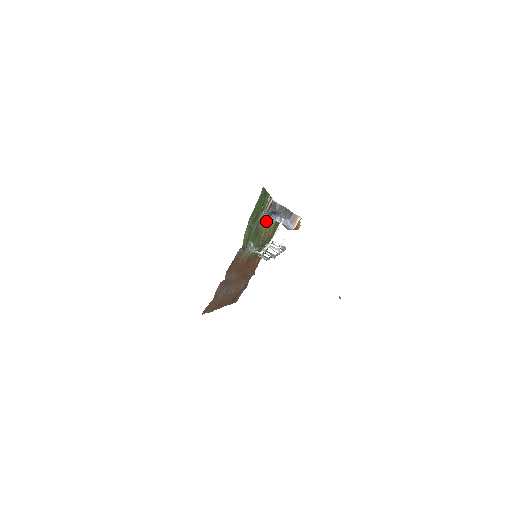
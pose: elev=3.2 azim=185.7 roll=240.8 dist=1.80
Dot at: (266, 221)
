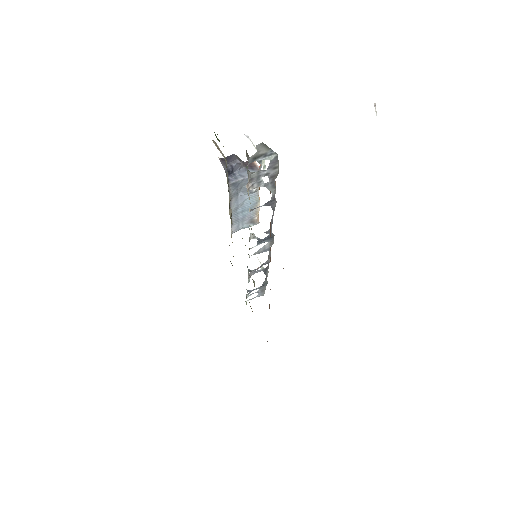
Dot at: occluded
